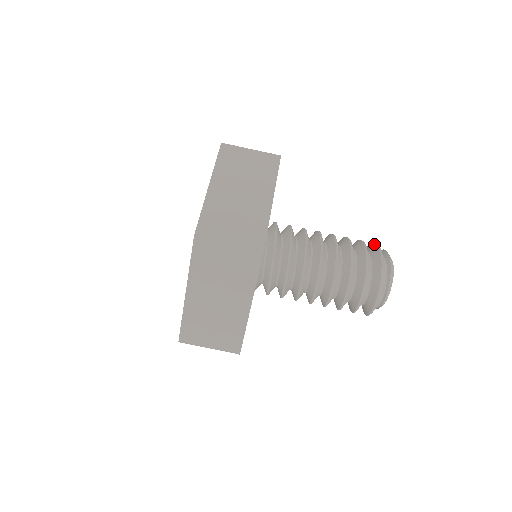
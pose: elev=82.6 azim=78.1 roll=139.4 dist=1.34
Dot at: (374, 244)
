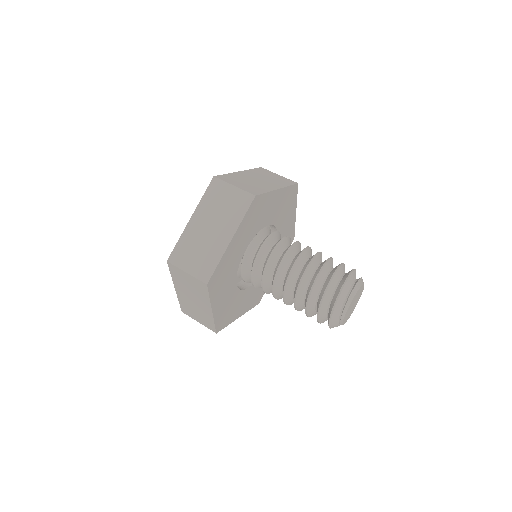
Dot at: occluded
